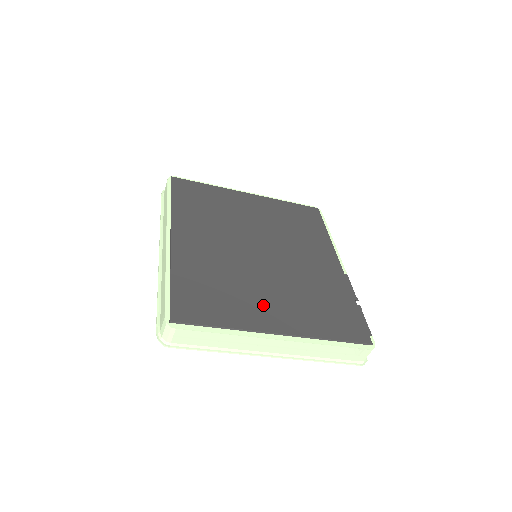
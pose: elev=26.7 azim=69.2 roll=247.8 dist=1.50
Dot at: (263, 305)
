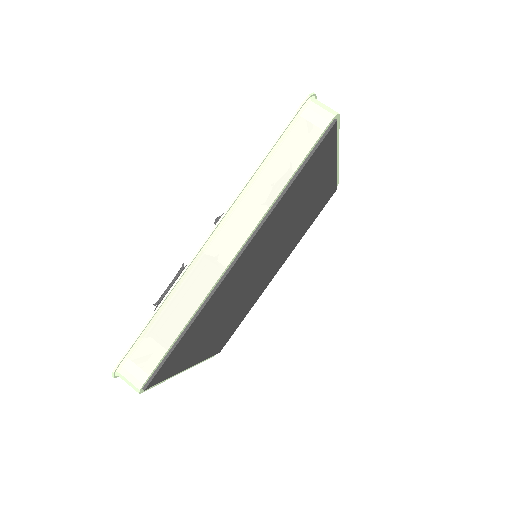
Dot at: (209, 339)
